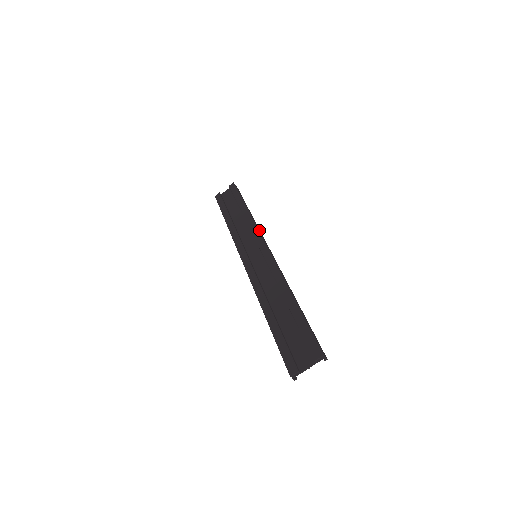
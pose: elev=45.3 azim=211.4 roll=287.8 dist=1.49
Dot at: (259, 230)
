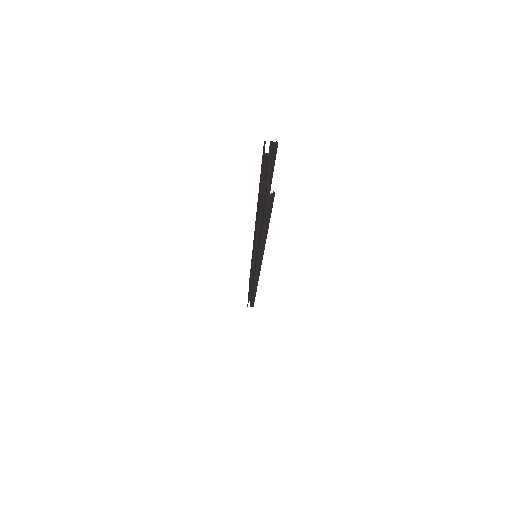
Dot at: occluded
